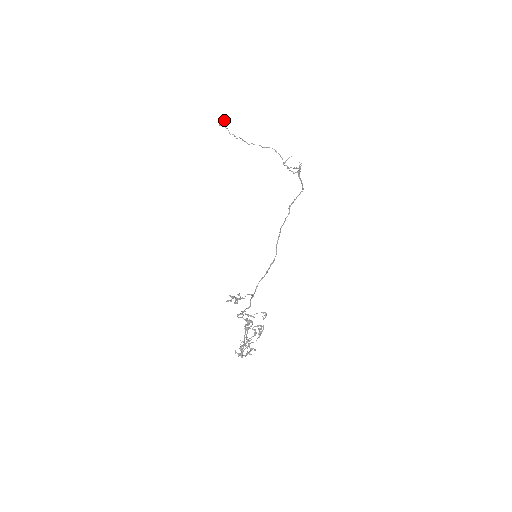
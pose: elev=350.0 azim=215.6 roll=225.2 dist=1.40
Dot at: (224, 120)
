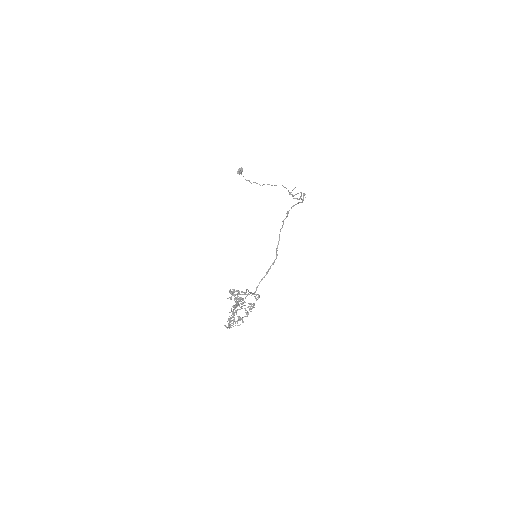
Dot at: (241, 169)
